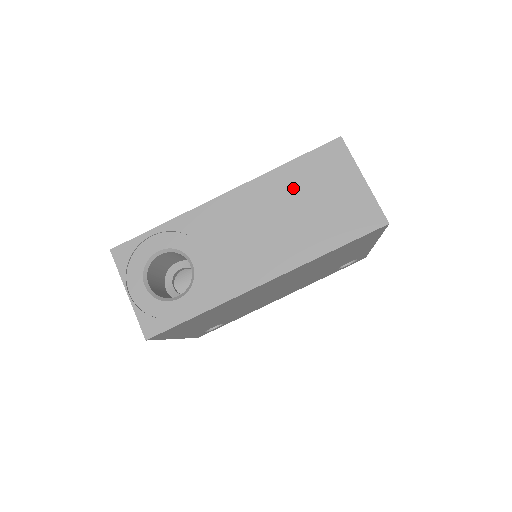
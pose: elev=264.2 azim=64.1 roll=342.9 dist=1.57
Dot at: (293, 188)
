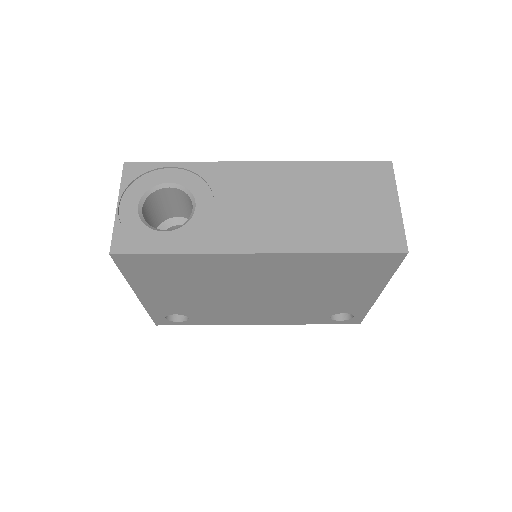
Dot at: (326, 183)
